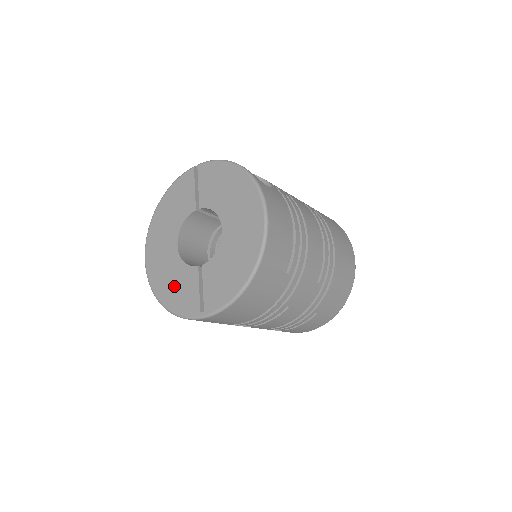
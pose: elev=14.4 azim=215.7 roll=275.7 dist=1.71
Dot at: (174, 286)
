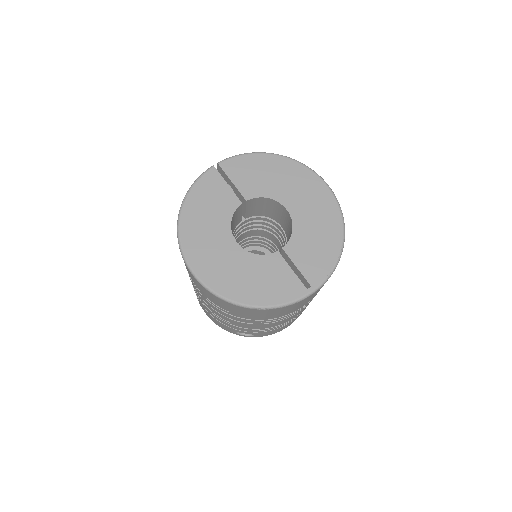
Dot at: (257, 281)
